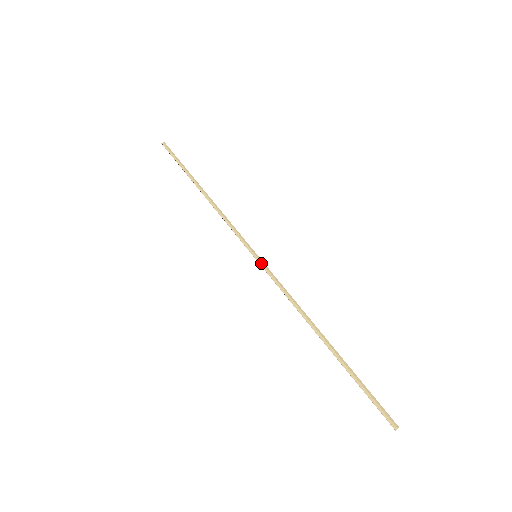
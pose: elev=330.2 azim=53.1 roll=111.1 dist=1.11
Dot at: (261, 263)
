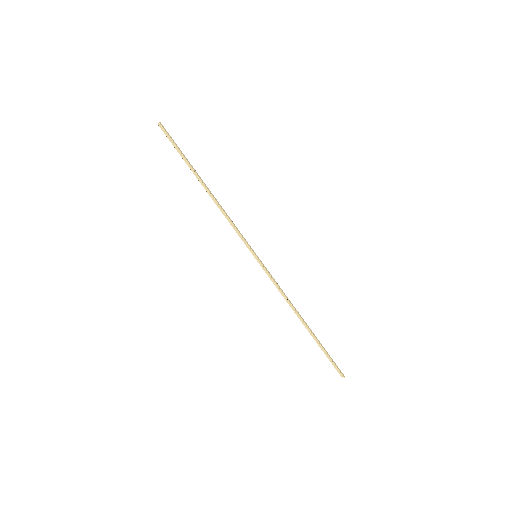
Dot at: occluded
